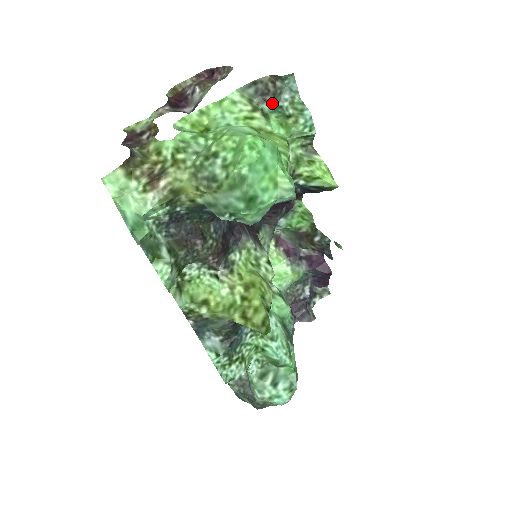
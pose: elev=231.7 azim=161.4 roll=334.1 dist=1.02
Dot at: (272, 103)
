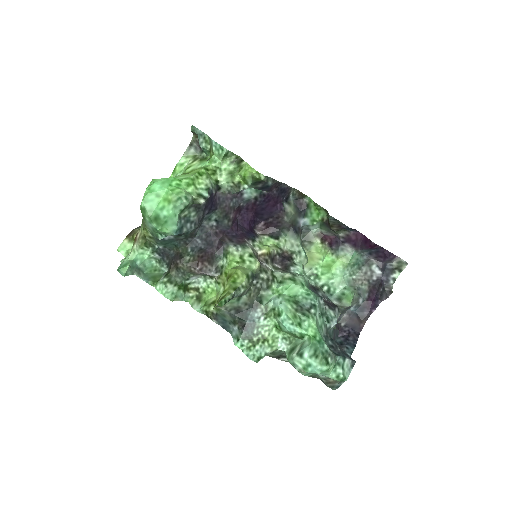
Dot at: occluded
